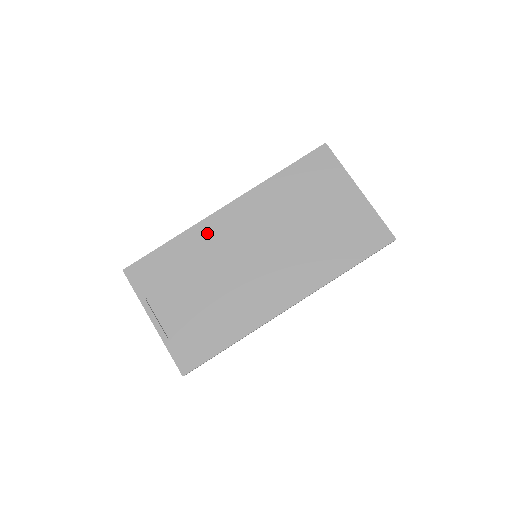
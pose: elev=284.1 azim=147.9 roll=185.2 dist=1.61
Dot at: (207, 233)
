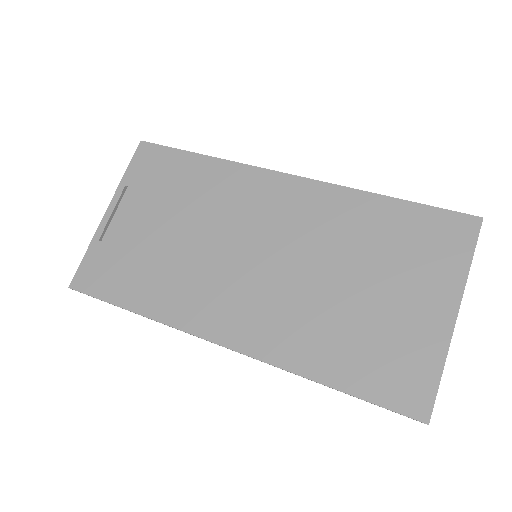
Dot at: (241, 183)
